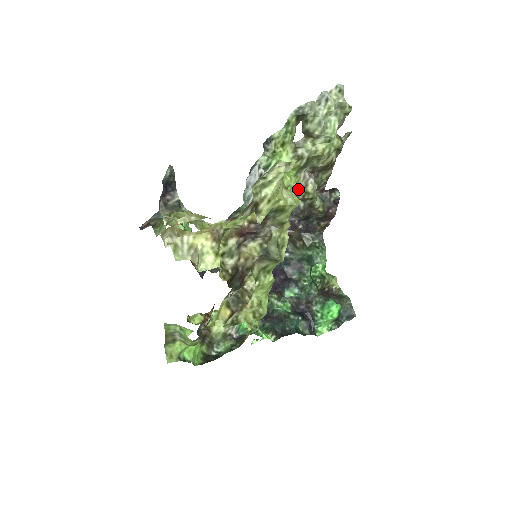
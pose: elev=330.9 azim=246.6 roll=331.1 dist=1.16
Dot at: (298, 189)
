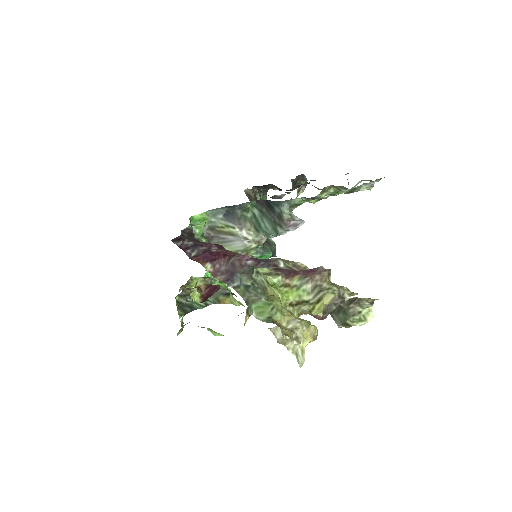
Dot at: occluded
